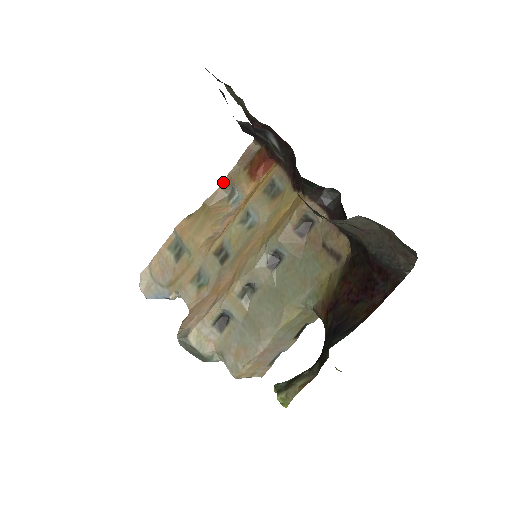
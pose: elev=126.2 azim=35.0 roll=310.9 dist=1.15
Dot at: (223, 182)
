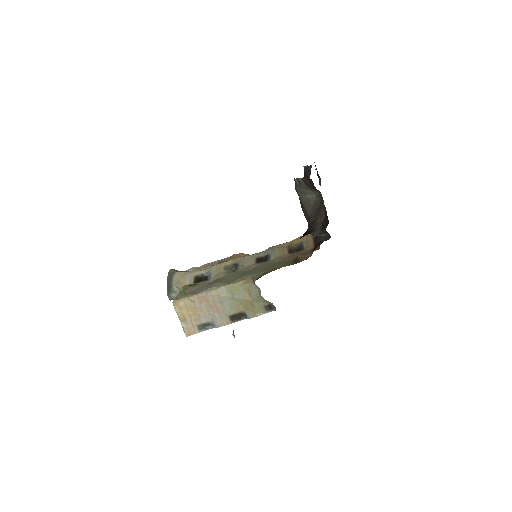
Dot at: occluded
